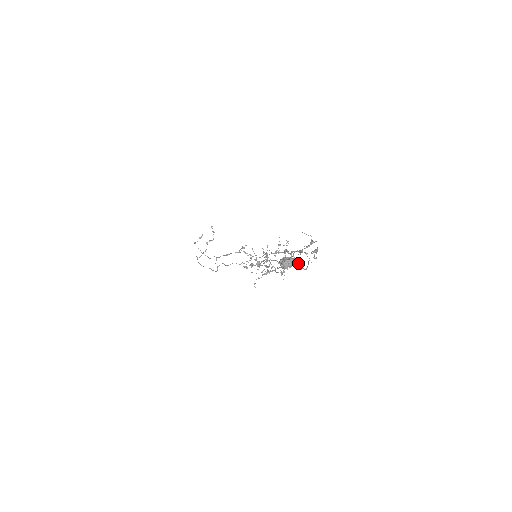
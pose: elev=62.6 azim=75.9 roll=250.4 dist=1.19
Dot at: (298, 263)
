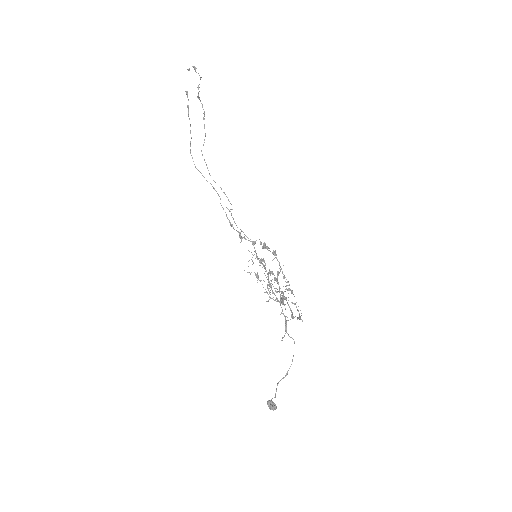
Dot at: occluded
